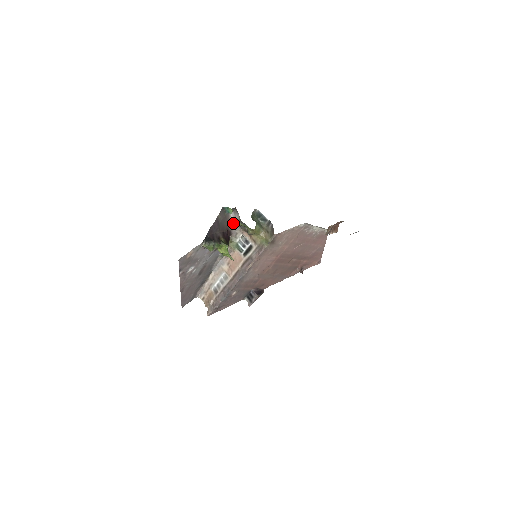
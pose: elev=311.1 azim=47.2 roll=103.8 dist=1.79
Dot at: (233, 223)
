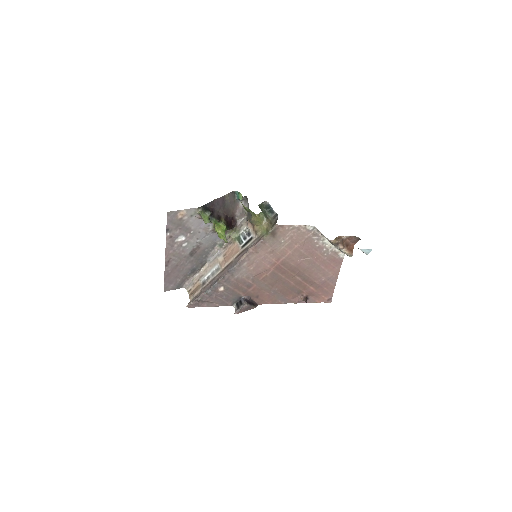
Dot at: (241, 212)
